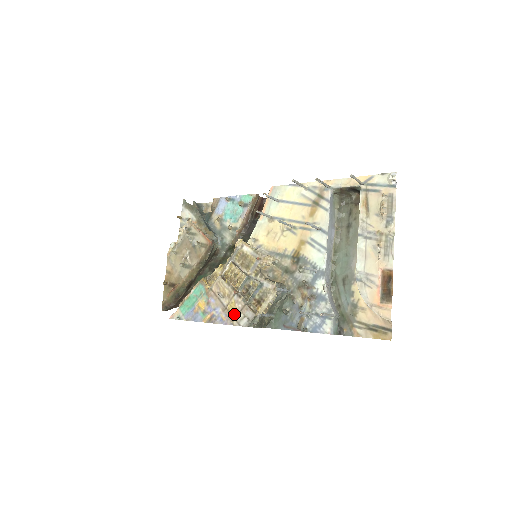
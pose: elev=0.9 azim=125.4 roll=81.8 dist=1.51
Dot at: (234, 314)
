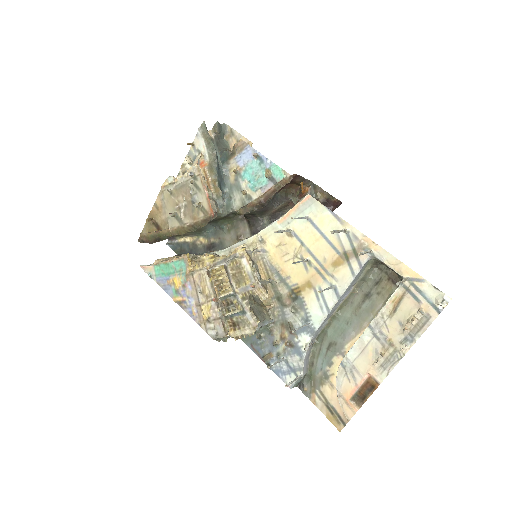
Dot at: (205, 318)
